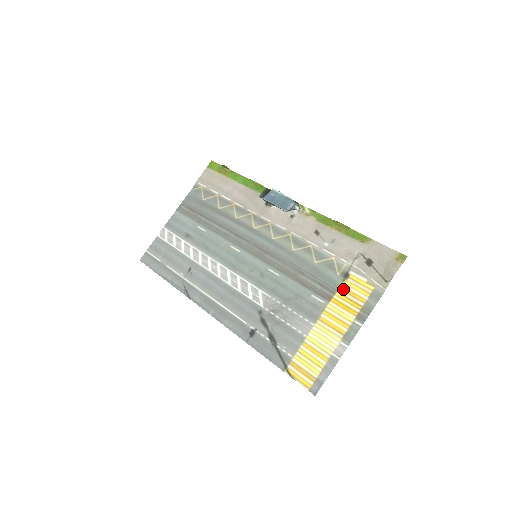
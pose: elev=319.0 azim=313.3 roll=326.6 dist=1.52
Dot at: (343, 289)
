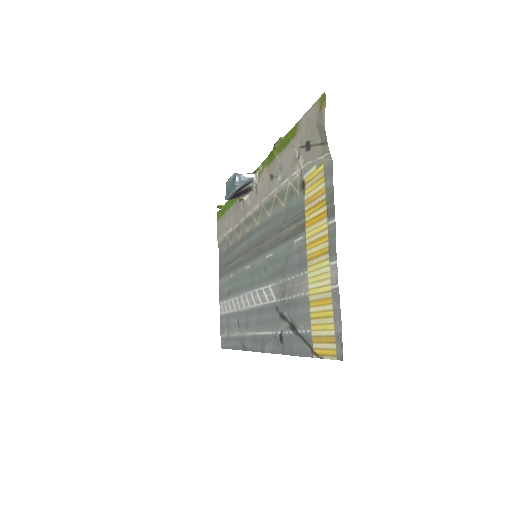
Dot at: (307, 202)
